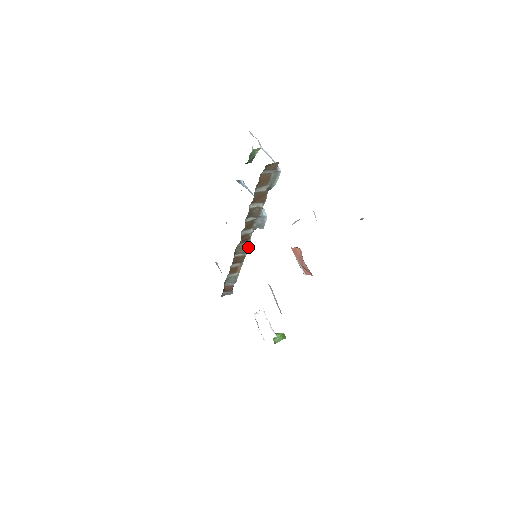
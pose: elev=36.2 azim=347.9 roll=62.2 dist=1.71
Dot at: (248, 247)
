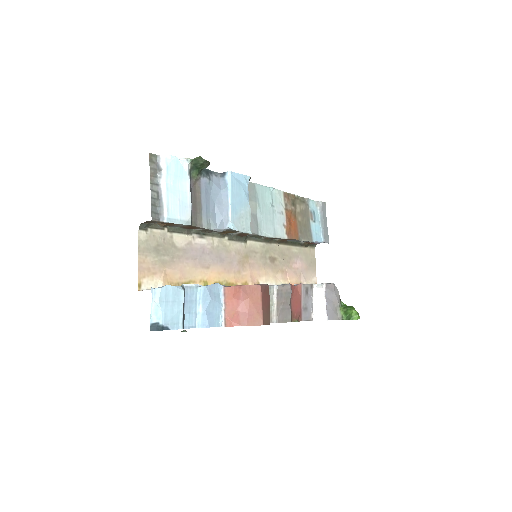
Dot at: (264, 236)
